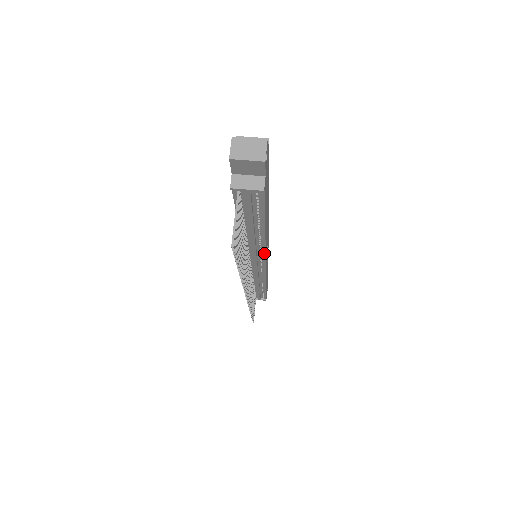
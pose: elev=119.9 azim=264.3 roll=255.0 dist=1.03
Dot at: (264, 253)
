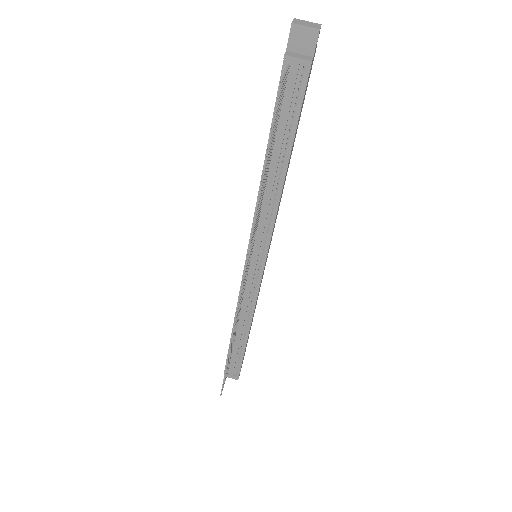
Dot at: (272, 225)
